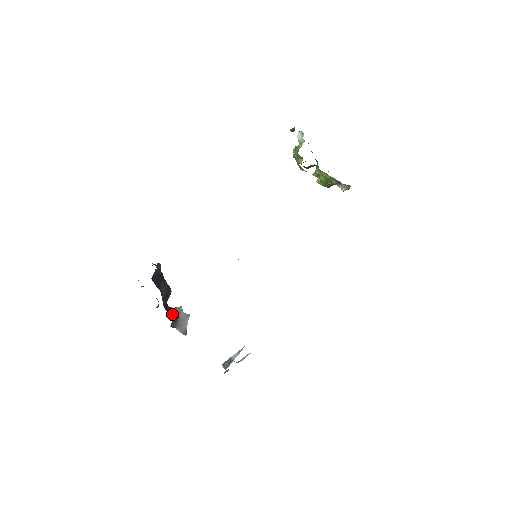
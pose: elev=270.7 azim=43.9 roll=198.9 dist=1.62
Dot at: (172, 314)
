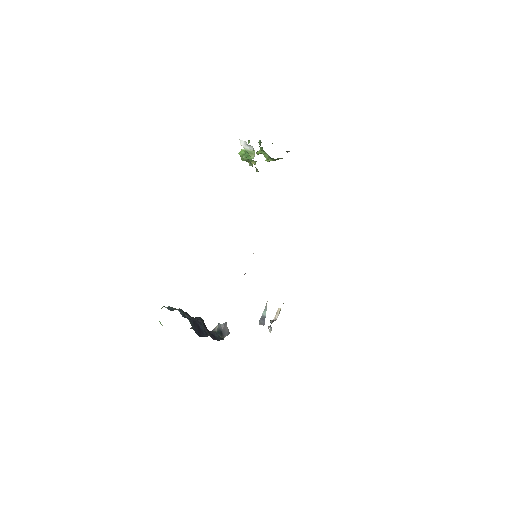
Dot at: (219, 336)
